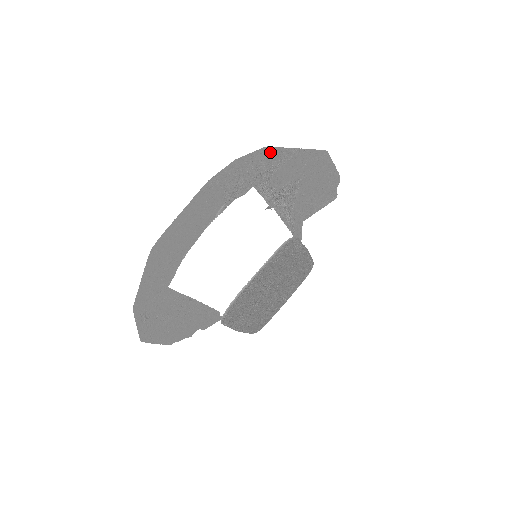
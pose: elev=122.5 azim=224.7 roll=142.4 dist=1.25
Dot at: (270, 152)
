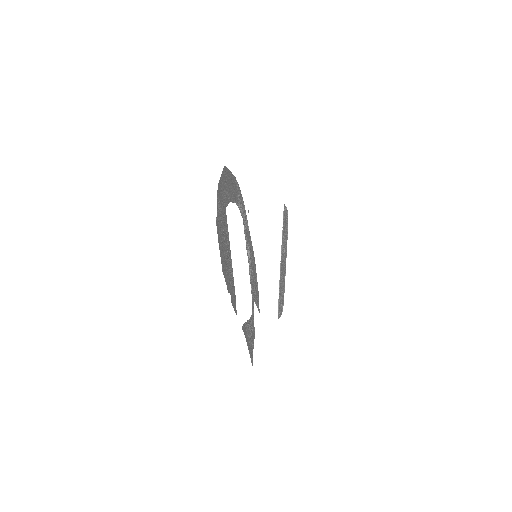
Dot at: (245, 210)
